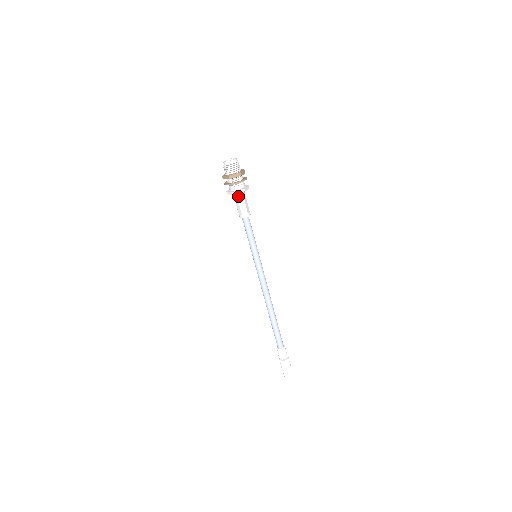
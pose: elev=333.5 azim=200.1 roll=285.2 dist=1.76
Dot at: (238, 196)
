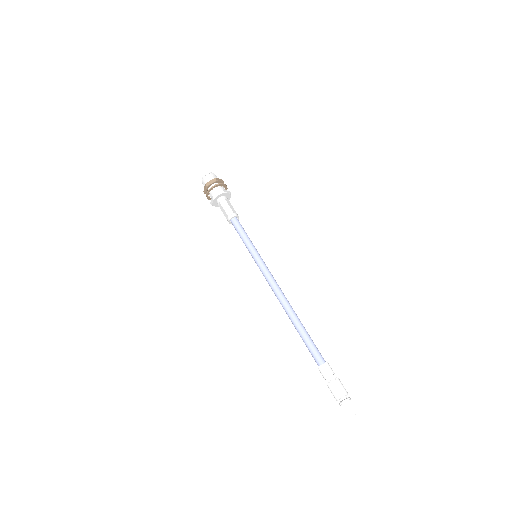
Dot at: (220, 201)
